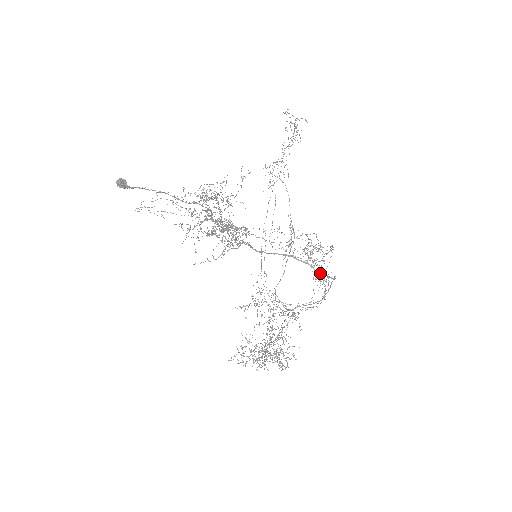
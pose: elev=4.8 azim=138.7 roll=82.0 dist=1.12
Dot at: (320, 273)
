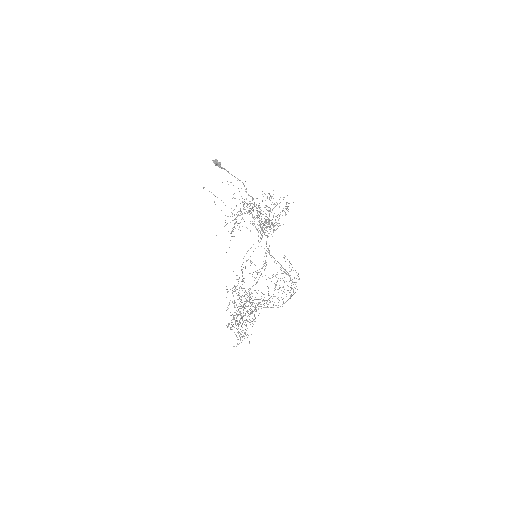
Dot at: (293, 282)
